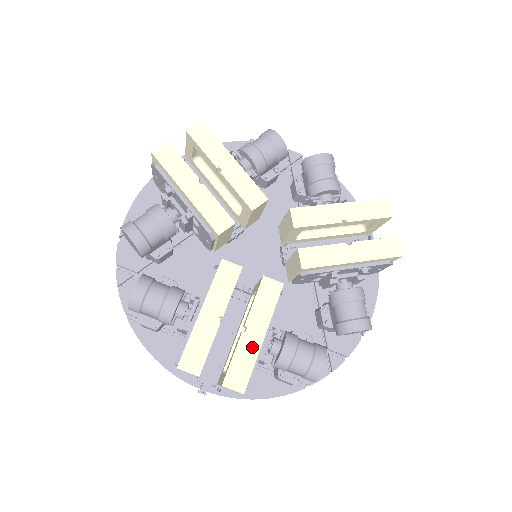
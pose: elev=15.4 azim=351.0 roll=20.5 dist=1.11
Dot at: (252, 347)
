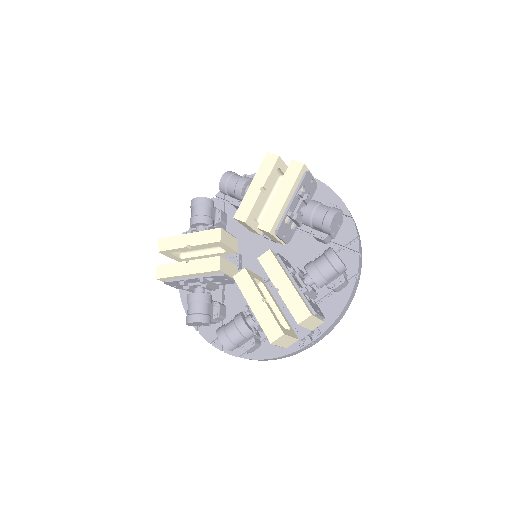
Dot at: (290, 292)
